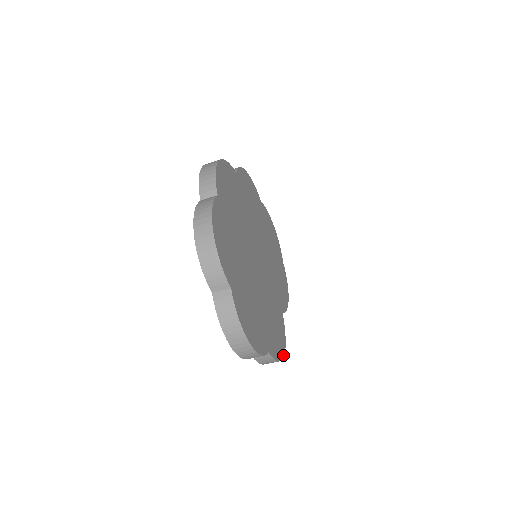
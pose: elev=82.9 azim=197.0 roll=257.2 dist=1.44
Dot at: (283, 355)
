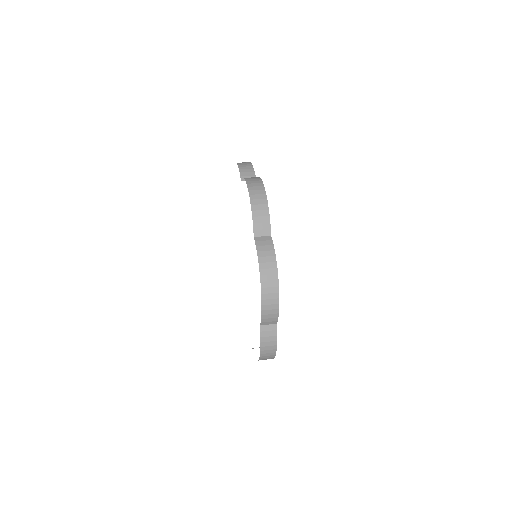
Dot at: occluded
